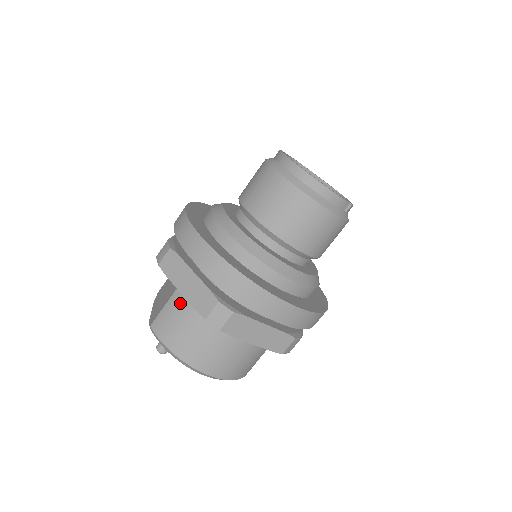
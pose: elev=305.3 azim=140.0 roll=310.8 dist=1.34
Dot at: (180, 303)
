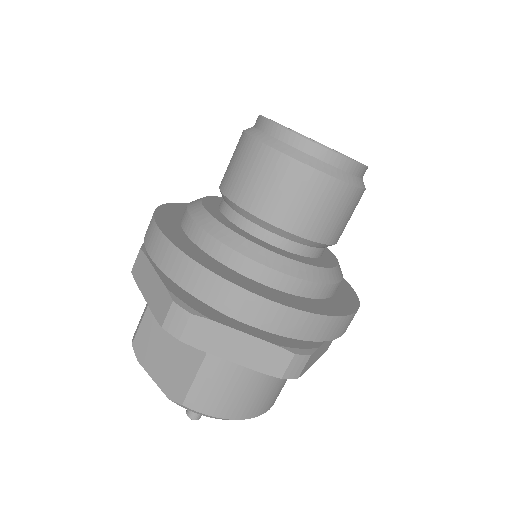
Dot at: (222, 367)
